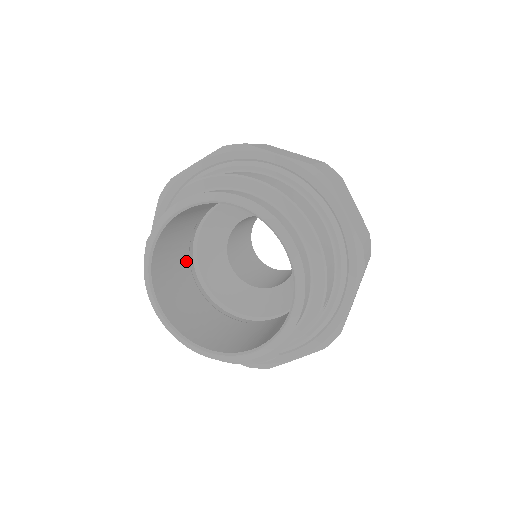
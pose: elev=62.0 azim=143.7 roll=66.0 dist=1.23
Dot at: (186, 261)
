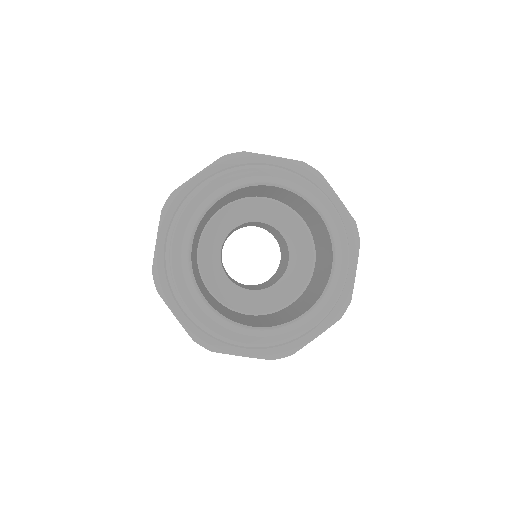
Dot at: (207, 221)
